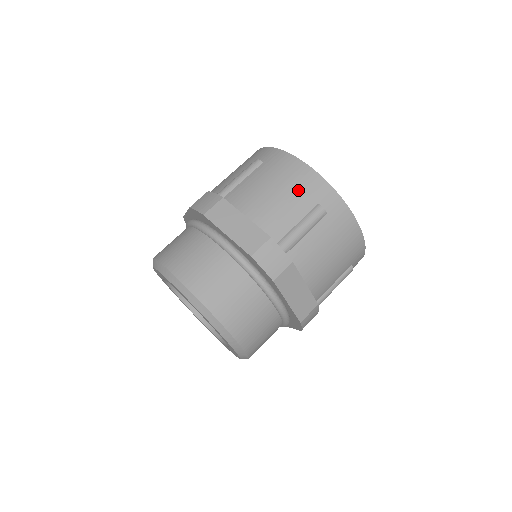
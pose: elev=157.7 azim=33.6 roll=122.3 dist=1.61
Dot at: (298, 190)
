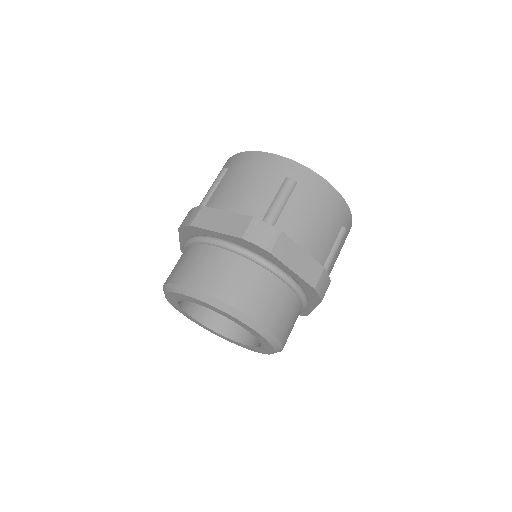
Dot at: occluded
